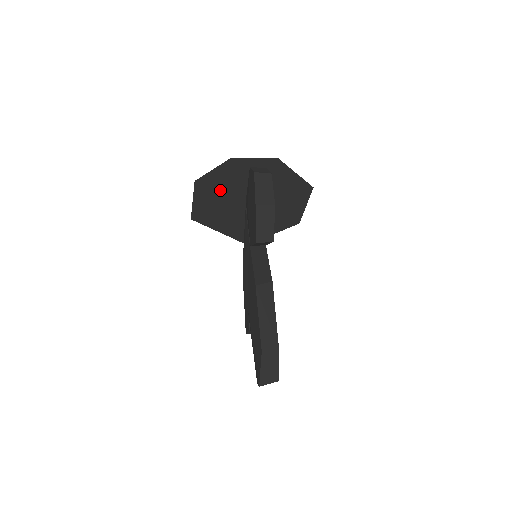
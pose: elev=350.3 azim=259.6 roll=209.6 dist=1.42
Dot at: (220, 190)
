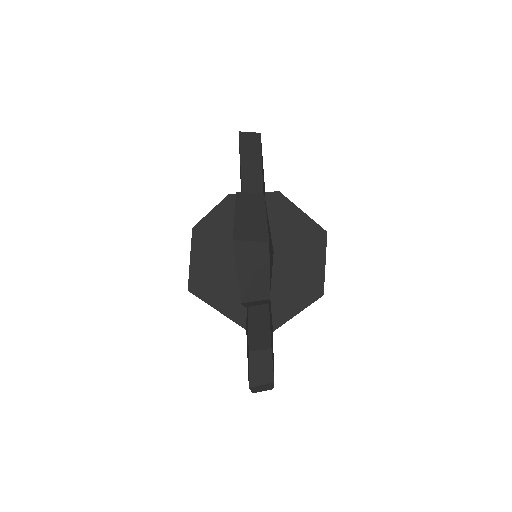
Dot at: (221, 241)
